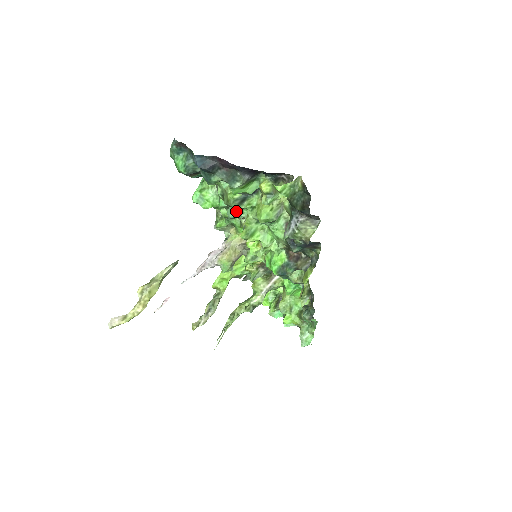
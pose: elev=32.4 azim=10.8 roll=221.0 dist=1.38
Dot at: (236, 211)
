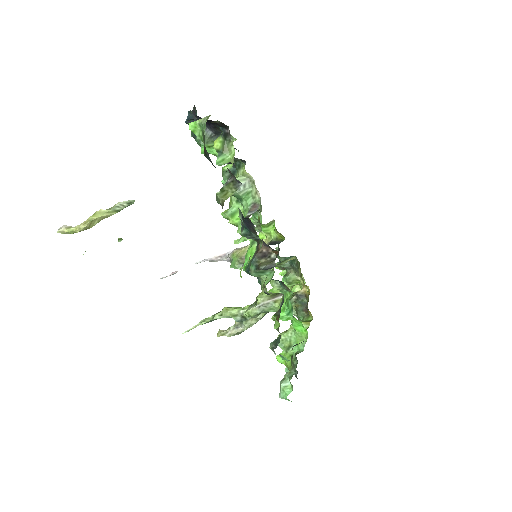
Dot at: occluded
